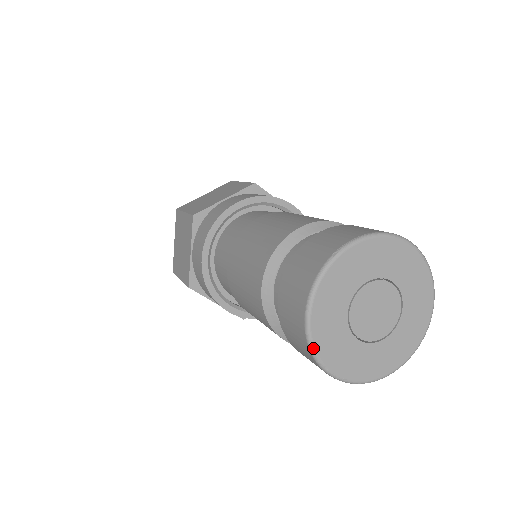
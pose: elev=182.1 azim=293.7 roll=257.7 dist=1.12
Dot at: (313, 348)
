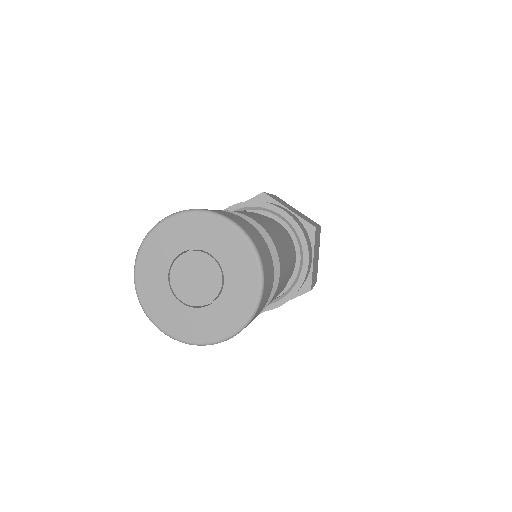
Dot at: (140, 302)
